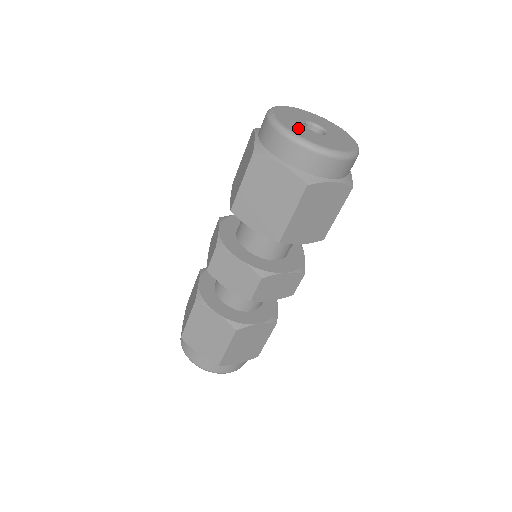
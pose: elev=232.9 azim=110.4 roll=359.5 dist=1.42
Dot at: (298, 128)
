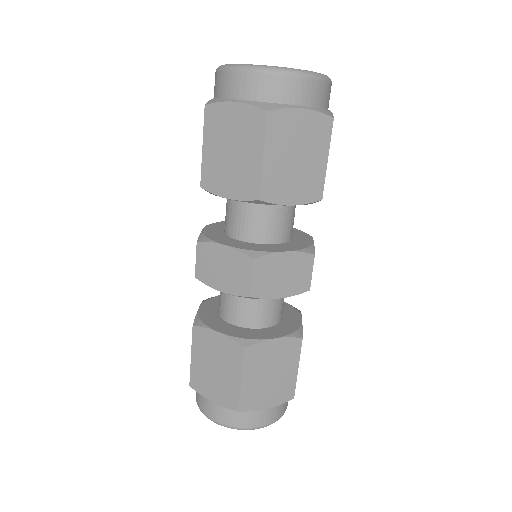
Dot at: occluded
